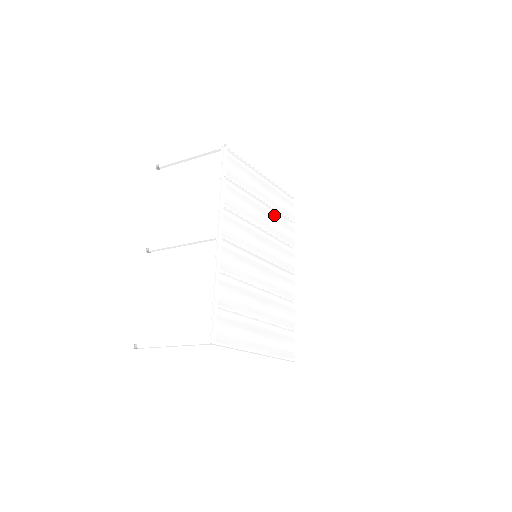
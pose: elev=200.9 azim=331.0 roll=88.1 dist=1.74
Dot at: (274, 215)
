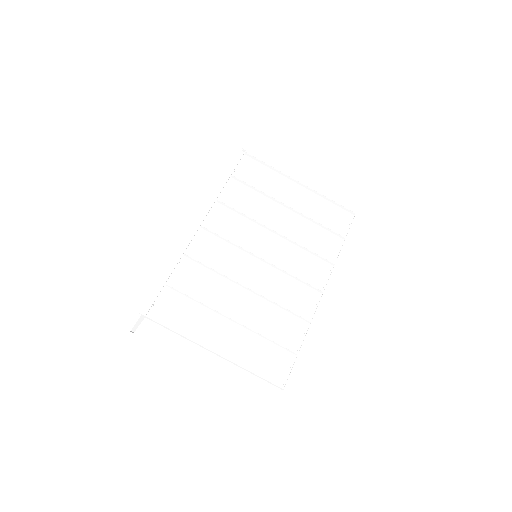
Dot at: (305, 223)
